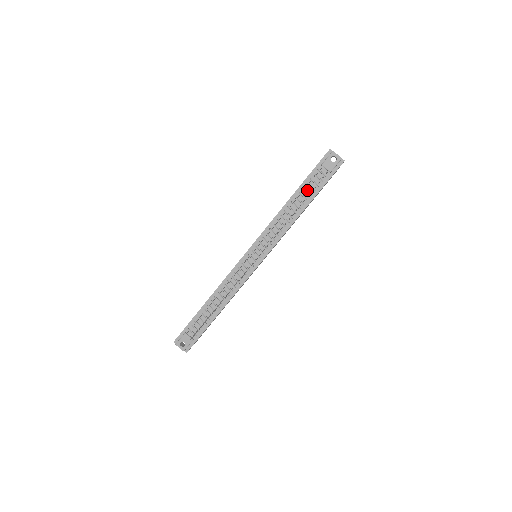
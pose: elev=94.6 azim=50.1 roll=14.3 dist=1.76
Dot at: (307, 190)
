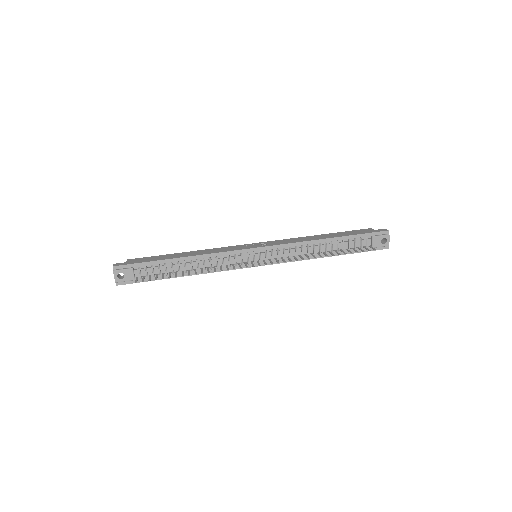
Dot at: (345, 244)
